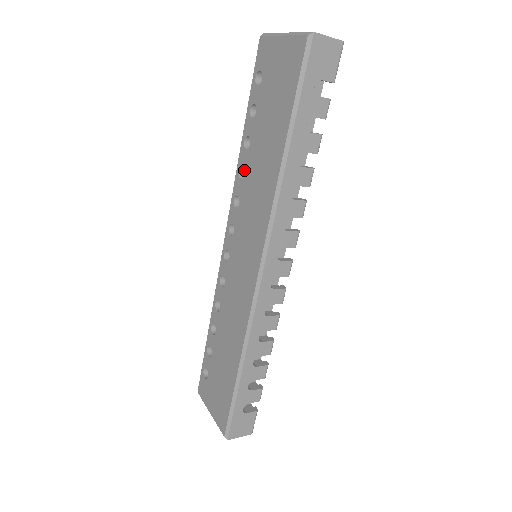
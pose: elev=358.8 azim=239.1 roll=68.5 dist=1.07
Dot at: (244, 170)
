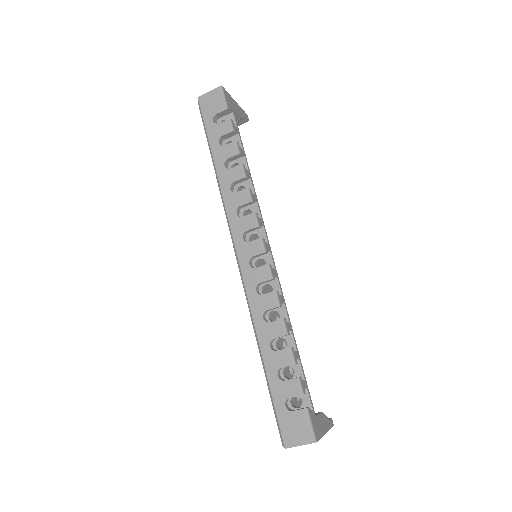
Dot at: occluded
